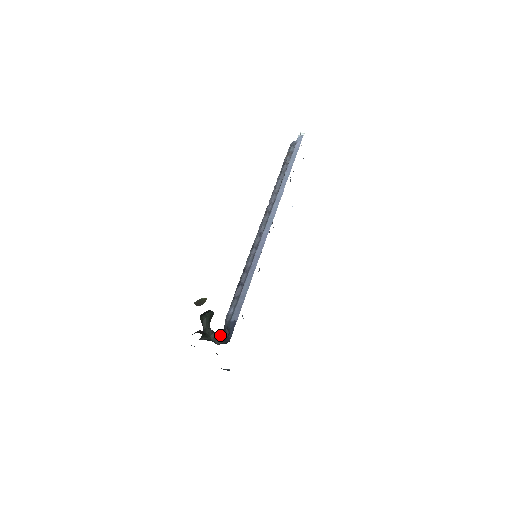
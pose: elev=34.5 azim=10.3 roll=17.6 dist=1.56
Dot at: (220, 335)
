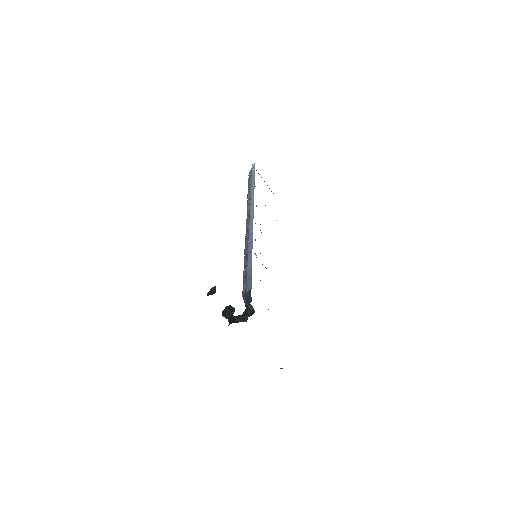
Dot at: (244, 314)
